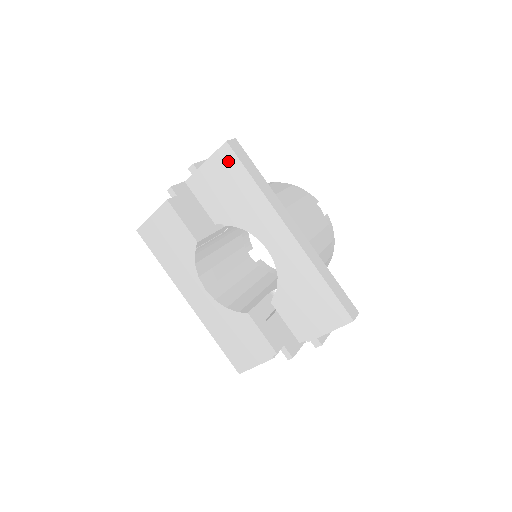
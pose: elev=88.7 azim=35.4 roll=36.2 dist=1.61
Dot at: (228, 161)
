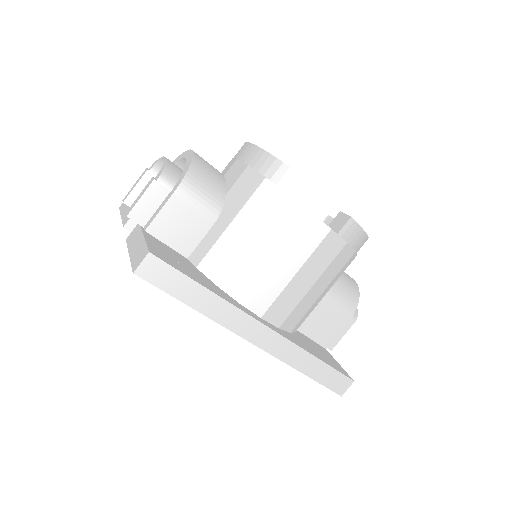
Dot at: occluded
